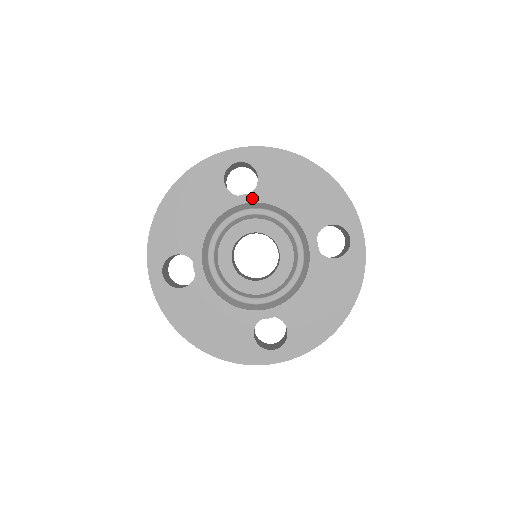
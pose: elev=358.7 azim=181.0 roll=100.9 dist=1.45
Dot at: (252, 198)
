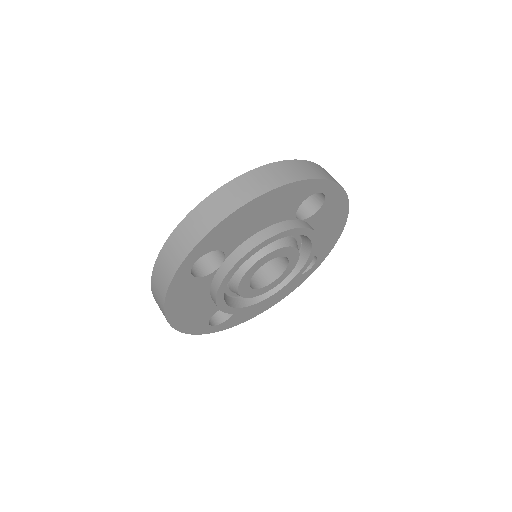
Dot at: (236, 268)
